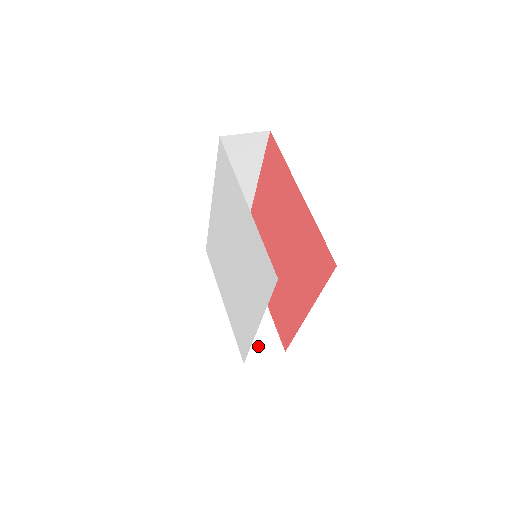
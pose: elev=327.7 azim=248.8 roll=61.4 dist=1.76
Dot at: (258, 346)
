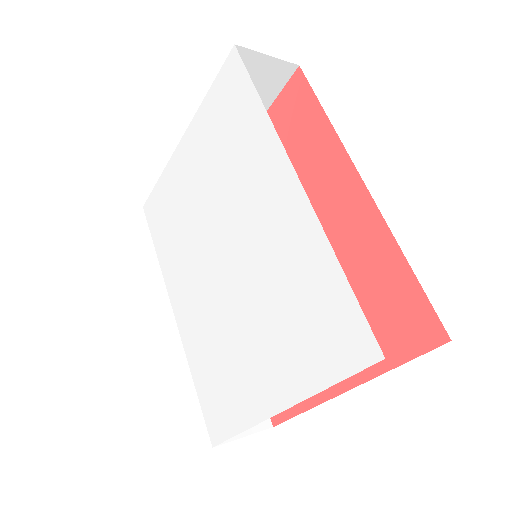
Dot at: occluded
